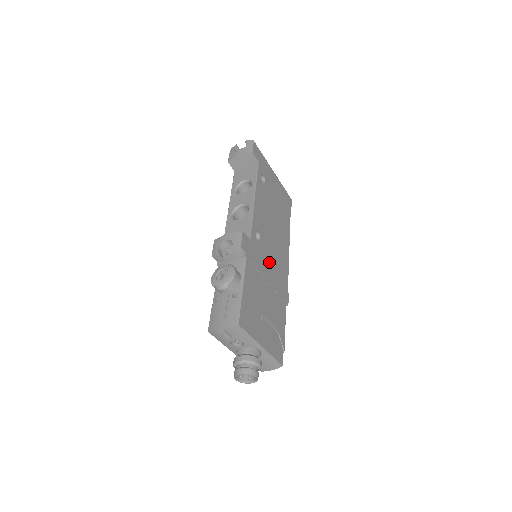
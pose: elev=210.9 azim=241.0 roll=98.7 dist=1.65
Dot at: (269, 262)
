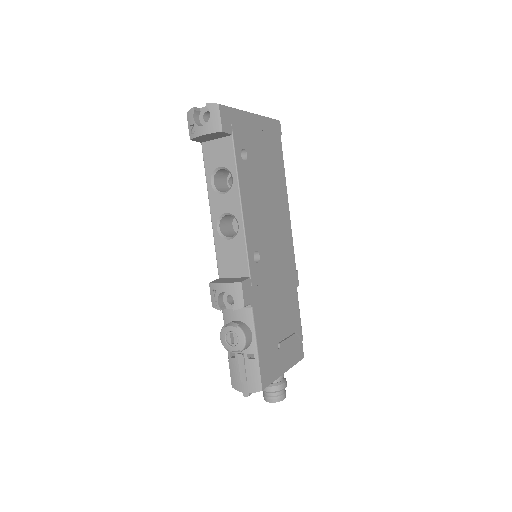
Dot at: (273, 268)
